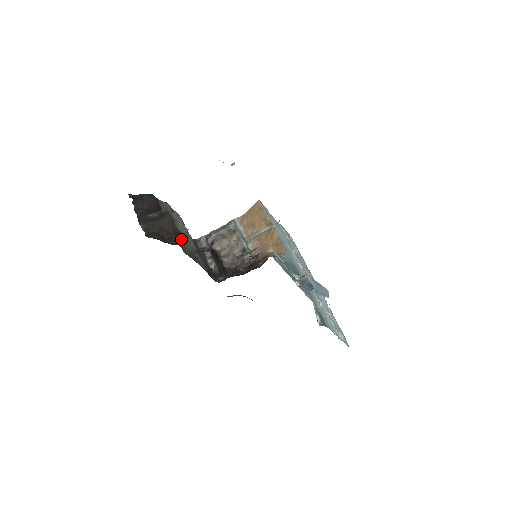
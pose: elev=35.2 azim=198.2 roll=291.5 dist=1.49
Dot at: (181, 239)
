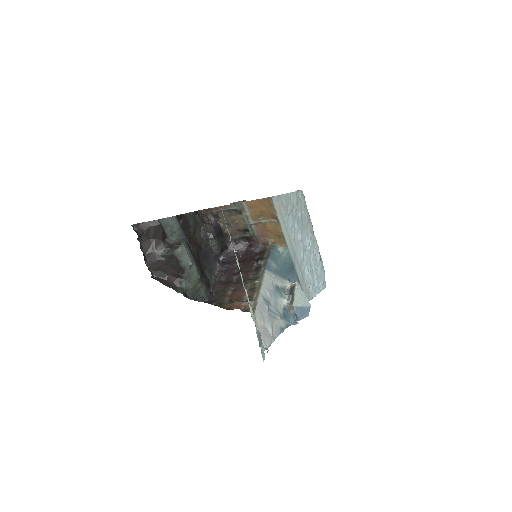
Dot at: (185, 277)
